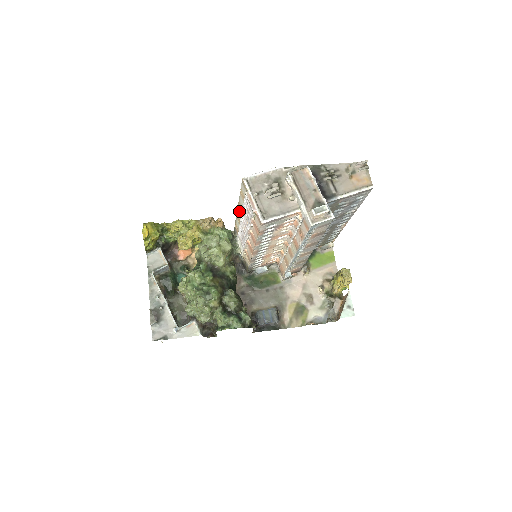
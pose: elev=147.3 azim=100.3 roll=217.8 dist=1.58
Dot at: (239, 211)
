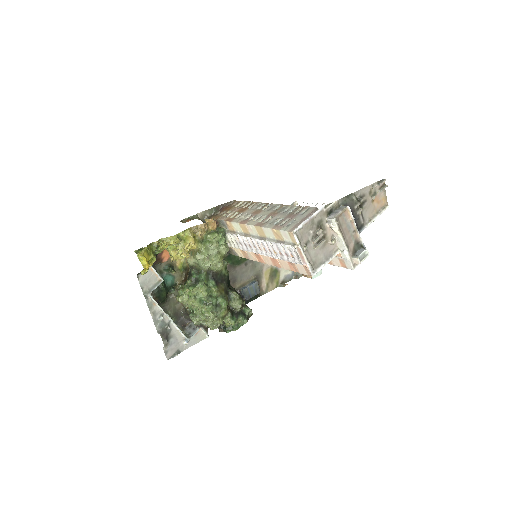
Dot at: (254, 230)
